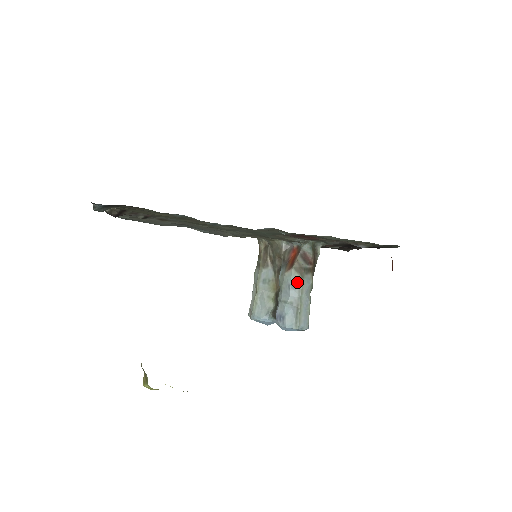
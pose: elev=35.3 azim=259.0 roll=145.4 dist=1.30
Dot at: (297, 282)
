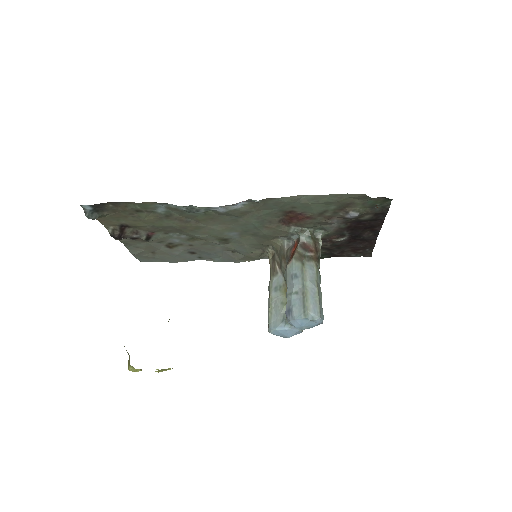
Dot at: (299, 270)
